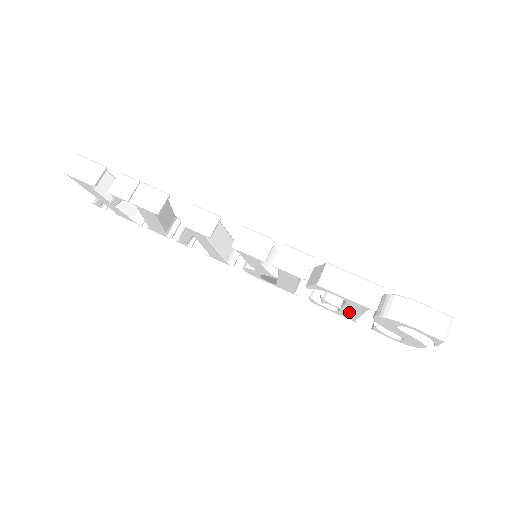
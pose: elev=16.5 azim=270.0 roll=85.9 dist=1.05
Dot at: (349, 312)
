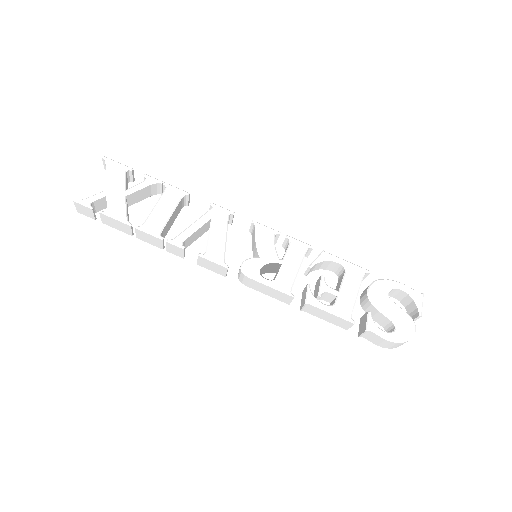
Dot at: (346, 296)
